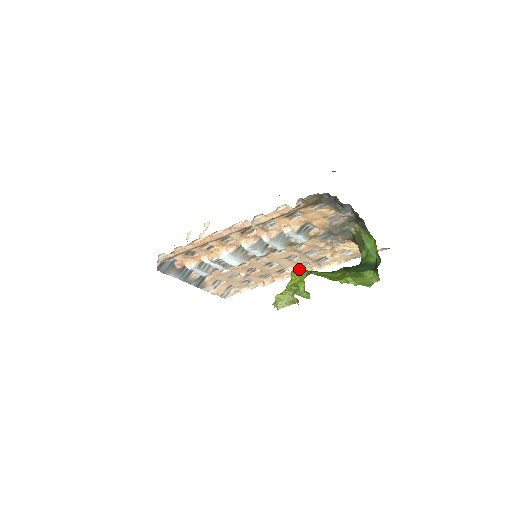
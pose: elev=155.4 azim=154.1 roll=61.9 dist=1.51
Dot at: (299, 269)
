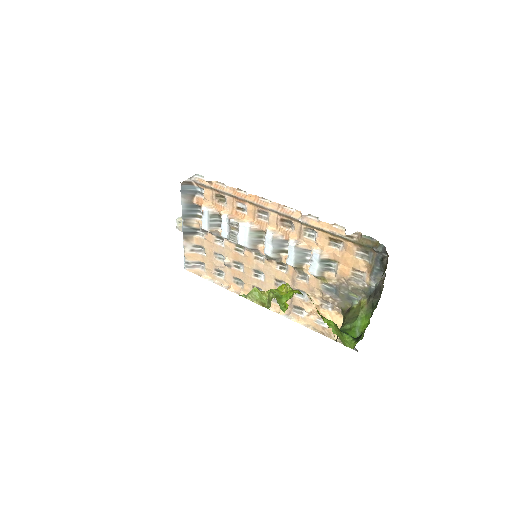
Dot at: (271, 301)
